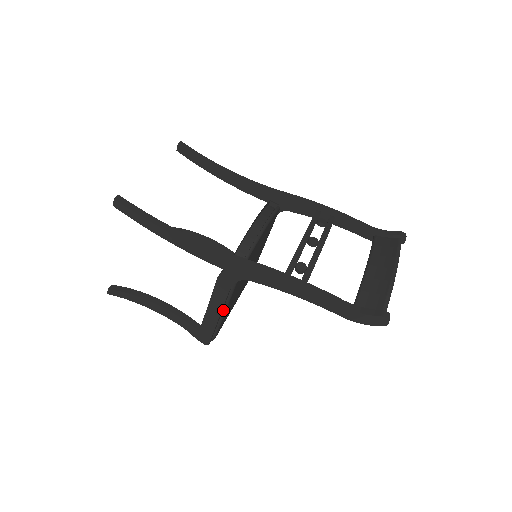
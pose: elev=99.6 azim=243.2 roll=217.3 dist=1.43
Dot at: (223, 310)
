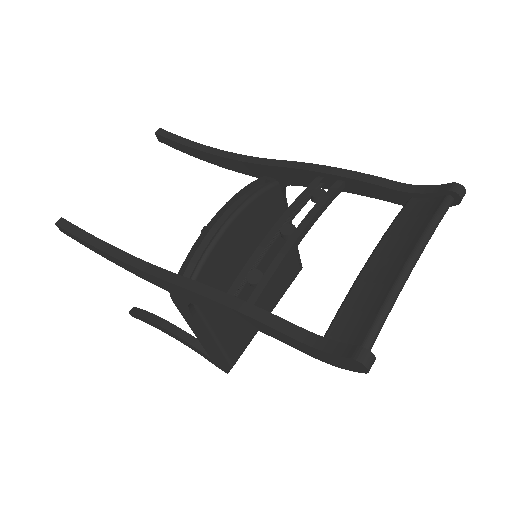
Dot at: (211, 336)
